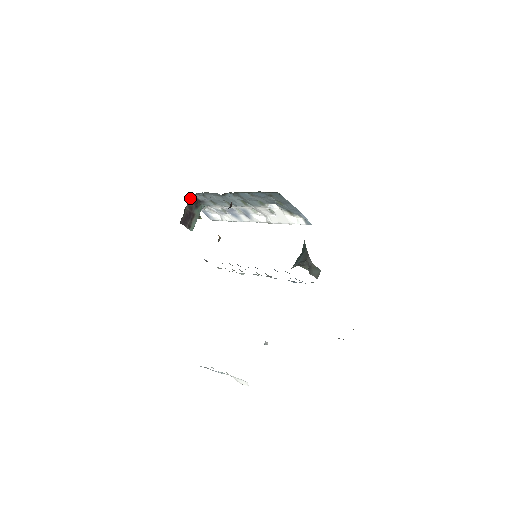
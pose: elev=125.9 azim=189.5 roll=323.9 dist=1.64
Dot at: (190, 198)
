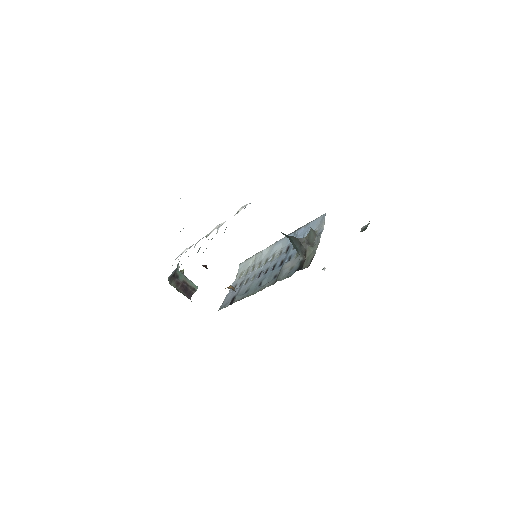
Dot at: (169, 283)
